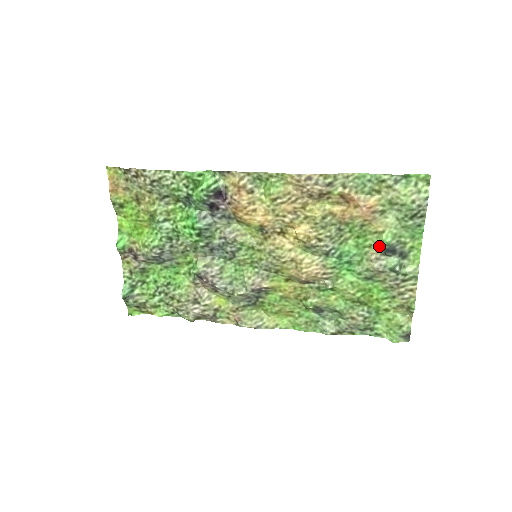
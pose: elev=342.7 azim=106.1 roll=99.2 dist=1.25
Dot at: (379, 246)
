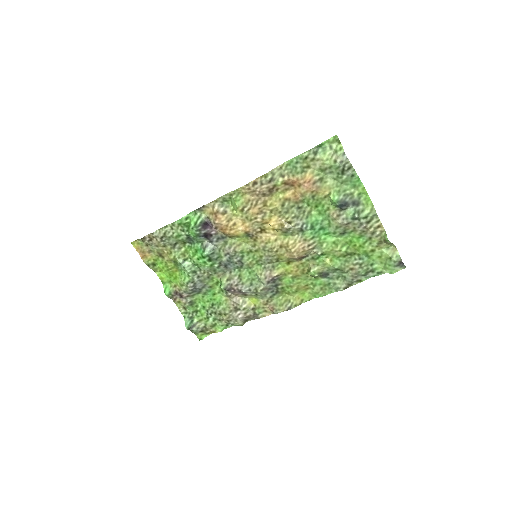
Dot at: (334, 206)
